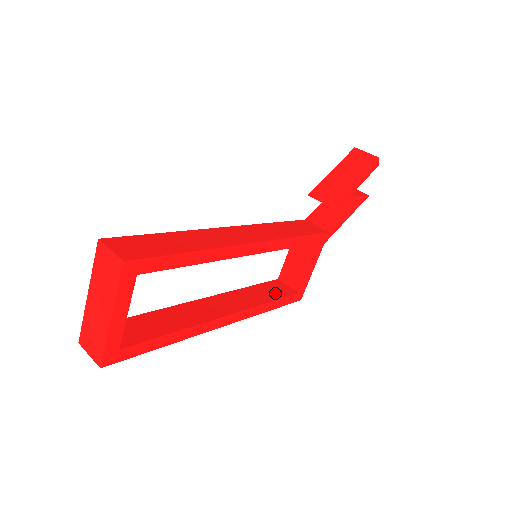
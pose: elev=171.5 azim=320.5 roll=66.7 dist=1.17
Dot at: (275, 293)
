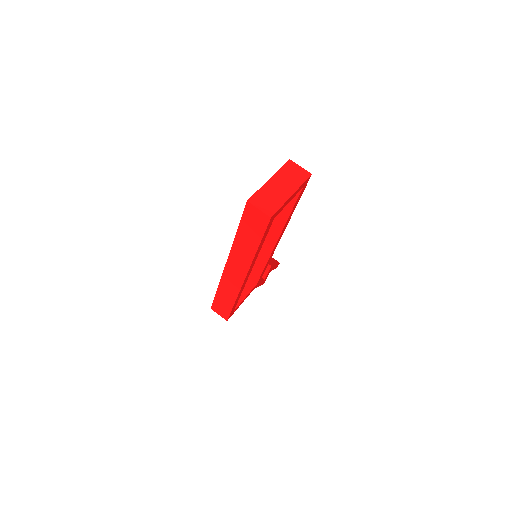
Dot at: occluded
